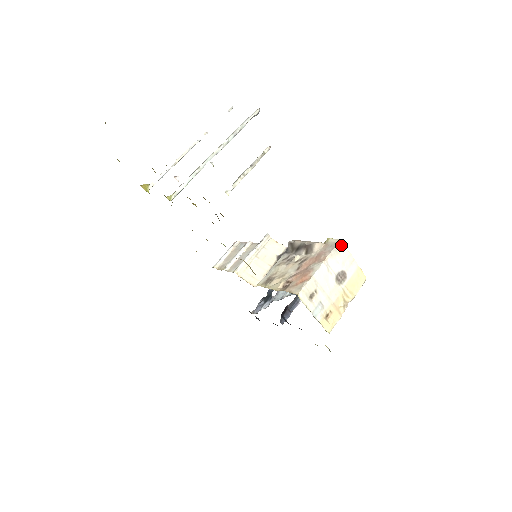
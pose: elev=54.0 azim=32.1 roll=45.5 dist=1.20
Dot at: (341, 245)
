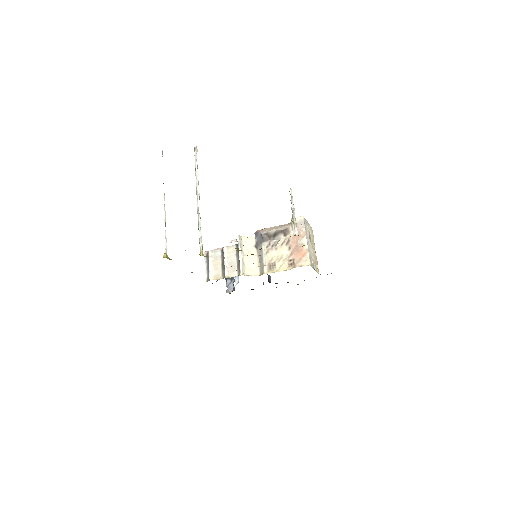
Dot at: (304, 219)
